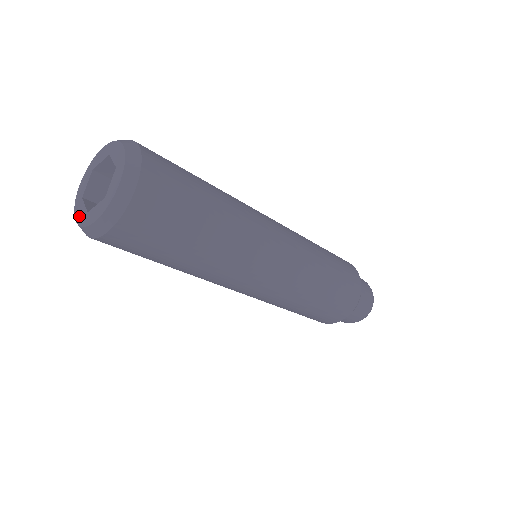
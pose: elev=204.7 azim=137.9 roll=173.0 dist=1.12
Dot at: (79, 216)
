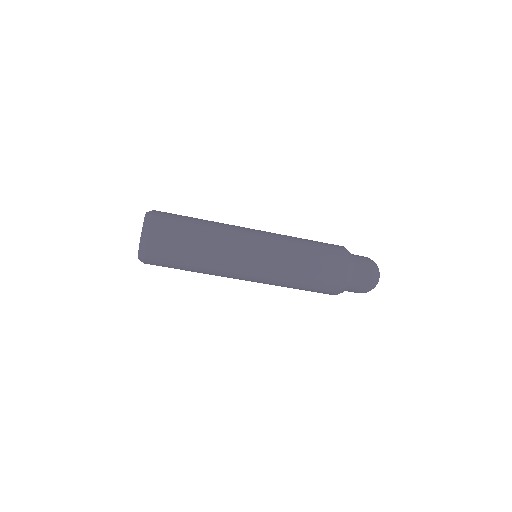
Dot at: occluded
